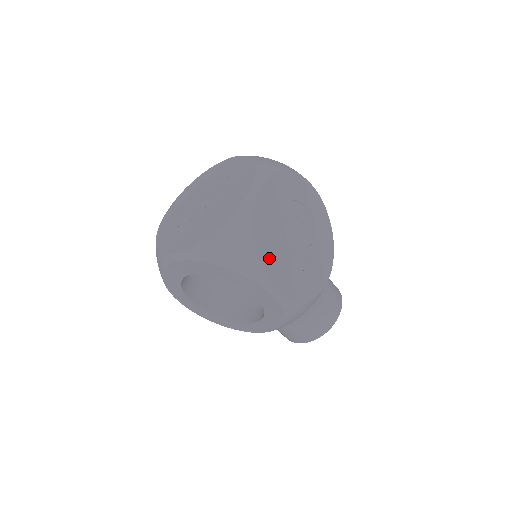
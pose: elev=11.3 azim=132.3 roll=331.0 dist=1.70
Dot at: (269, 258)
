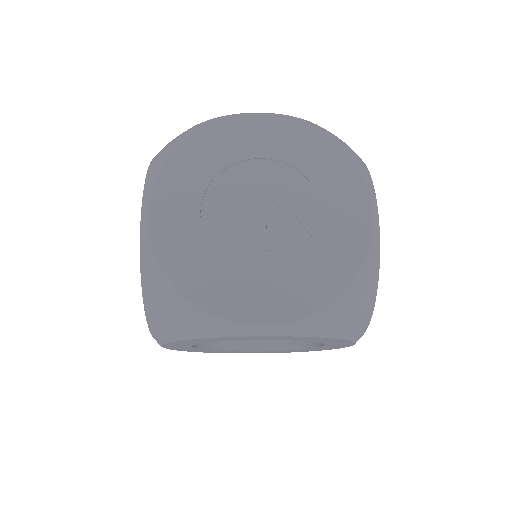
Dot at: occluded
